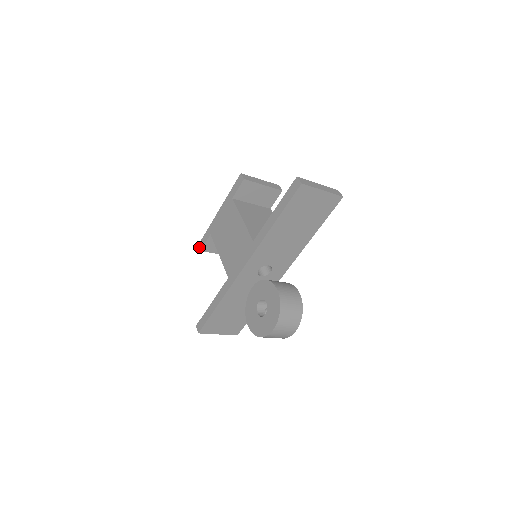
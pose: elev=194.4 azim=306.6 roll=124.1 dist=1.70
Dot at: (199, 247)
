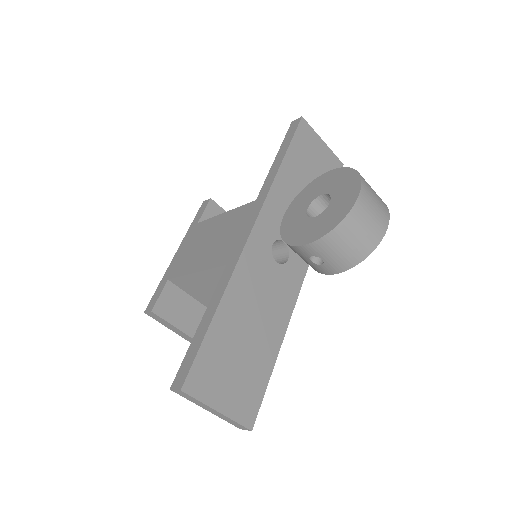
Dot at: (147, 311)
